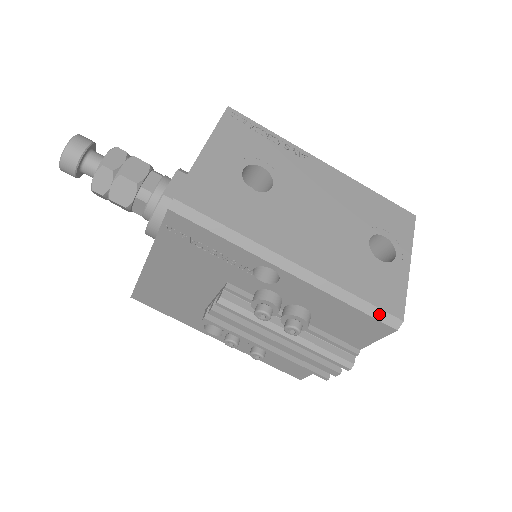
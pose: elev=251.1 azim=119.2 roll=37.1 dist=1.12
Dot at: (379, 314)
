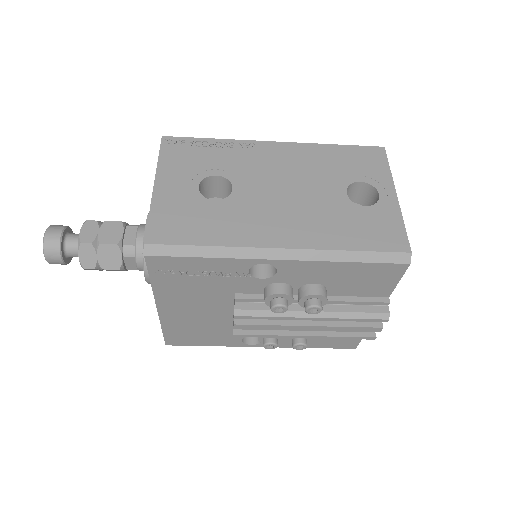
Dot at: (385, 257)
